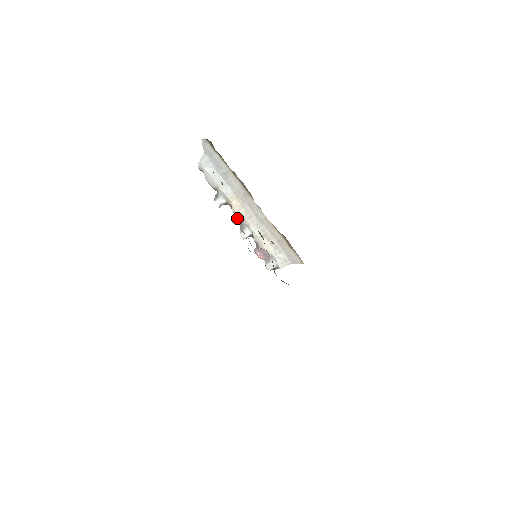
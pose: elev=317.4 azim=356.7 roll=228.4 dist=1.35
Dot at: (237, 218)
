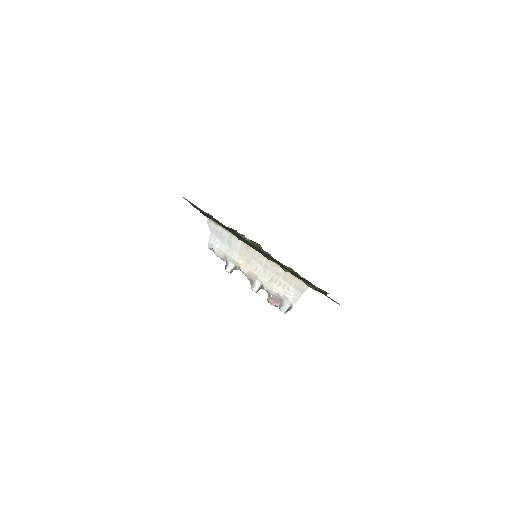
Dot at: (246, 276)
